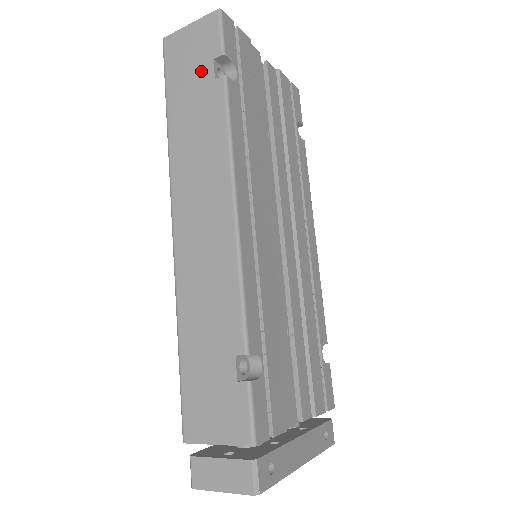
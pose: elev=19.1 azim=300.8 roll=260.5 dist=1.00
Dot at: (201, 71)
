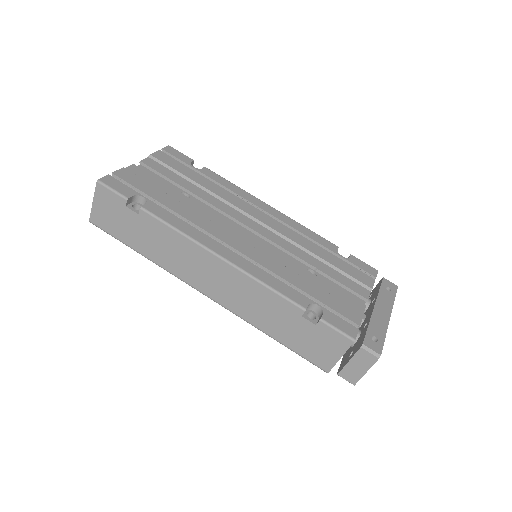
Dot at: (127, 217)
